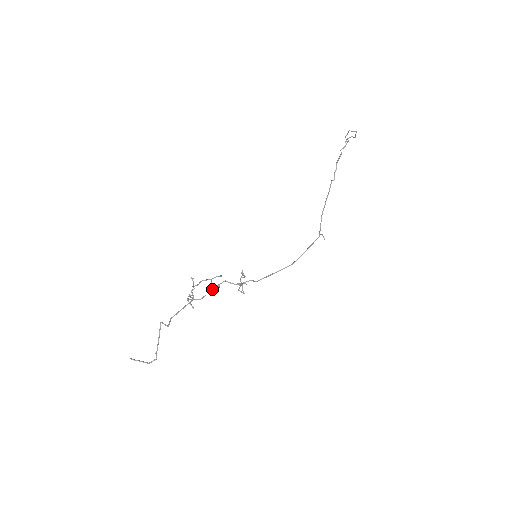
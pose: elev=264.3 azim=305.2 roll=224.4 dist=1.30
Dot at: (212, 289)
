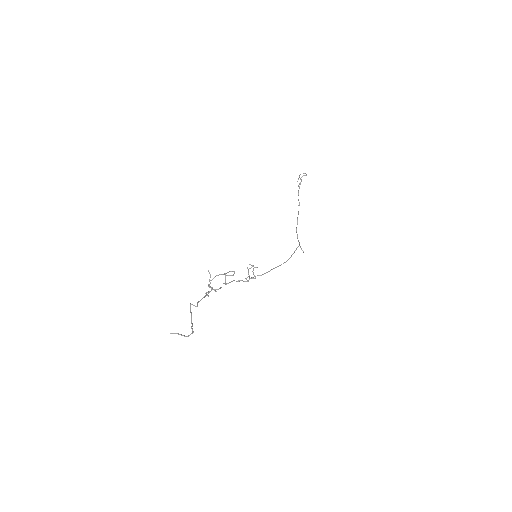
Dot at: occluded
